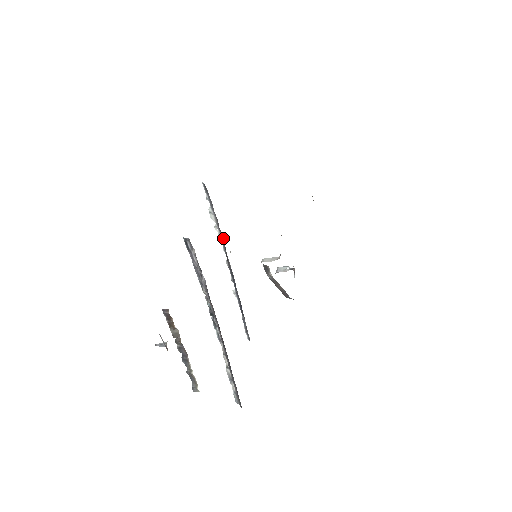
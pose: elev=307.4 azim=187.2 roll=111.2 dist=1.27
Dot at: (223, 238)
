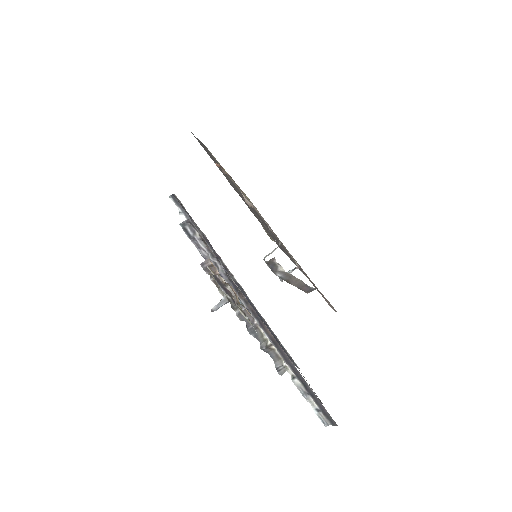
Dot at: (214, 251)
